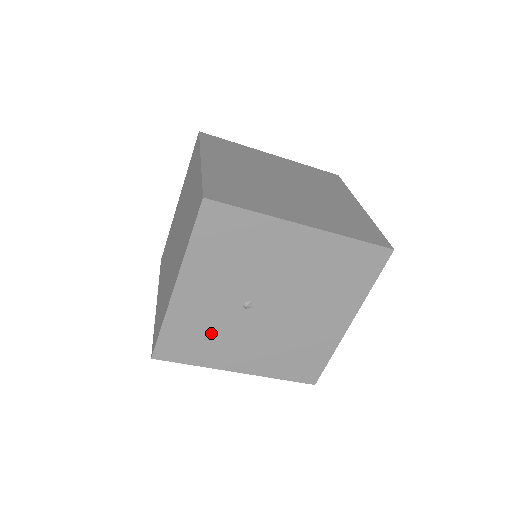
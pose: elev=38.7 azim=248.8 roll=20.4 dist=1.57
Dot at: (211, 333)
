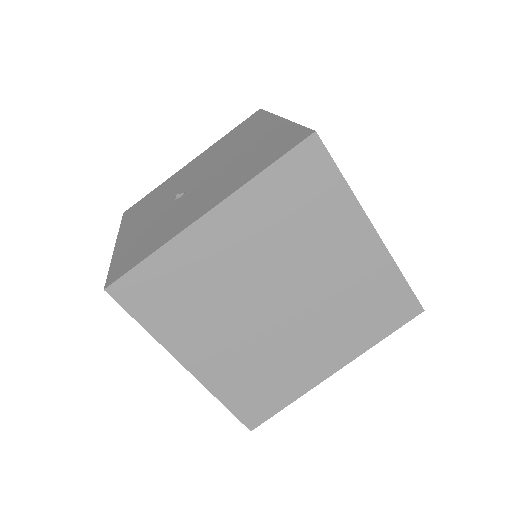
Dot at: (158, 228)
